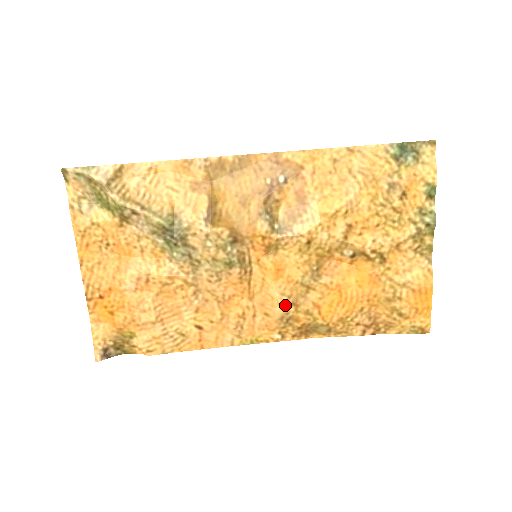
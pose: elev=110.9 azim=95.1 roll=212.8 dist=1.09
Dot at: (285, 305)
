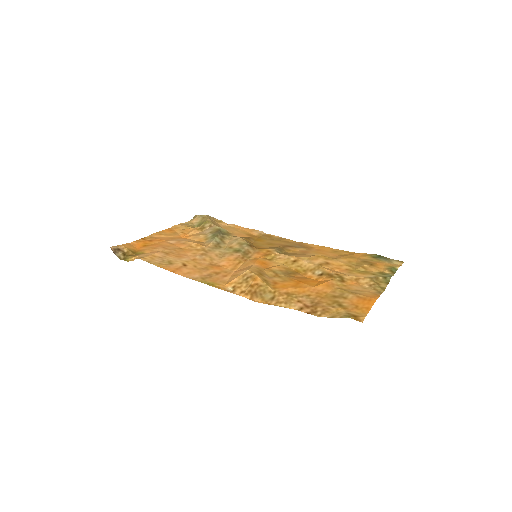
Dot at: (254, 270)
